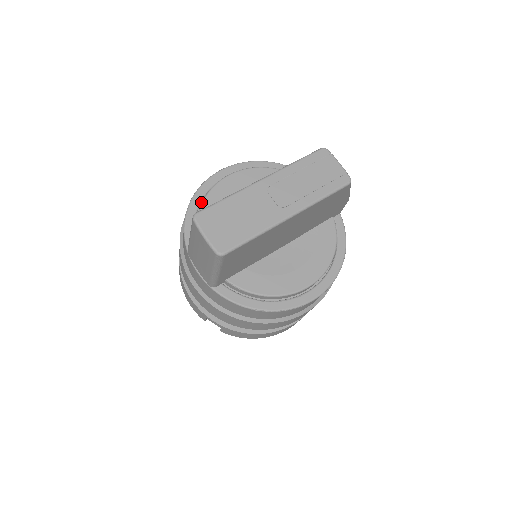
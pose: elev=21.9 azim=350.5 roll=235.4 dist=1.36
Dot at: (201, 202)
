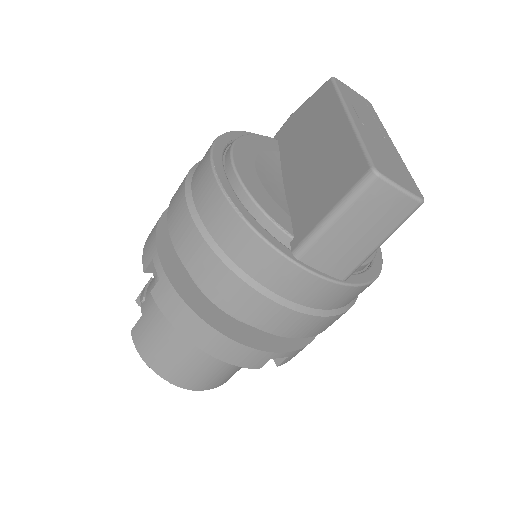
Dot at: (237, 199)
